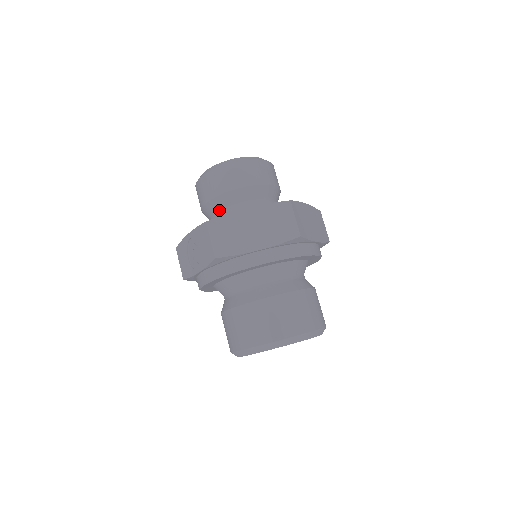
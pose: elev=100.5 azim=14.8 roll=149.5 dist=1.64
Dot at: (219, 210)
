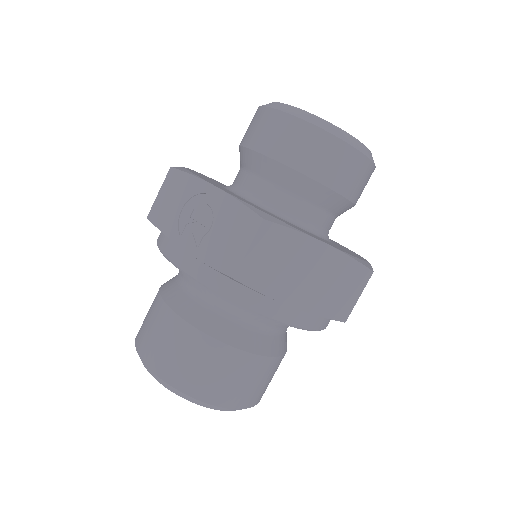
Dot at: (274, 182)
